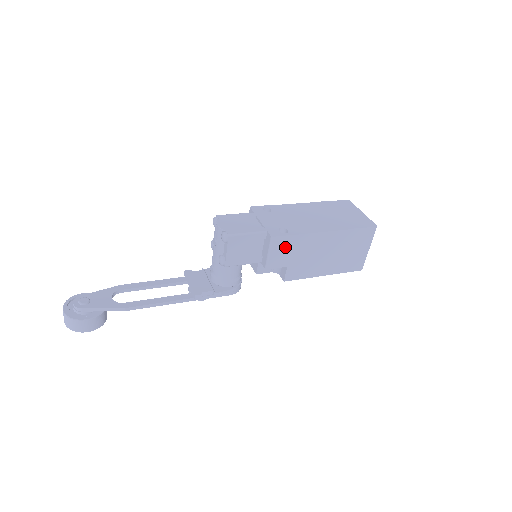
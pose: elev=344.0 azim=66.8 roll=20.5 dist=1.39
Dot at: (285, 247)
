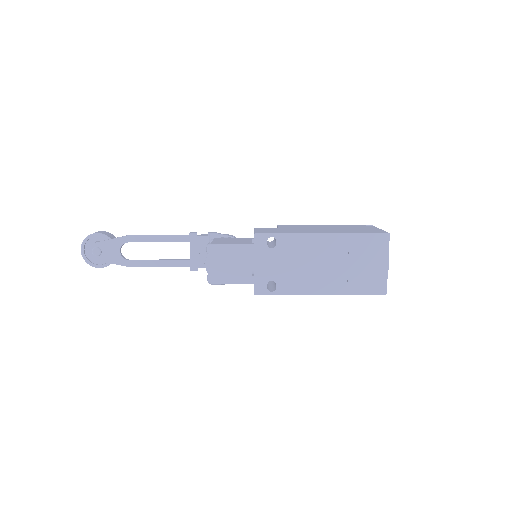
Dot at: occluded
